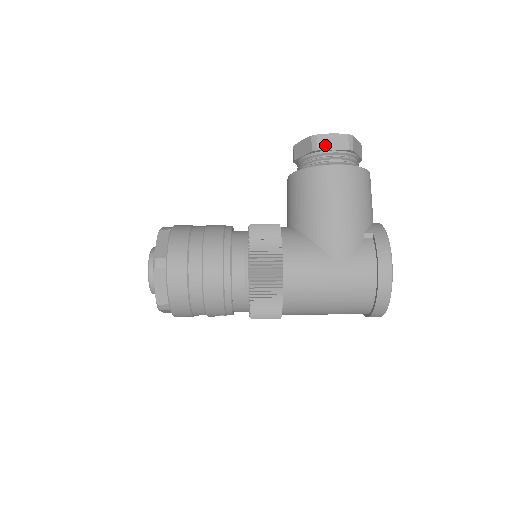
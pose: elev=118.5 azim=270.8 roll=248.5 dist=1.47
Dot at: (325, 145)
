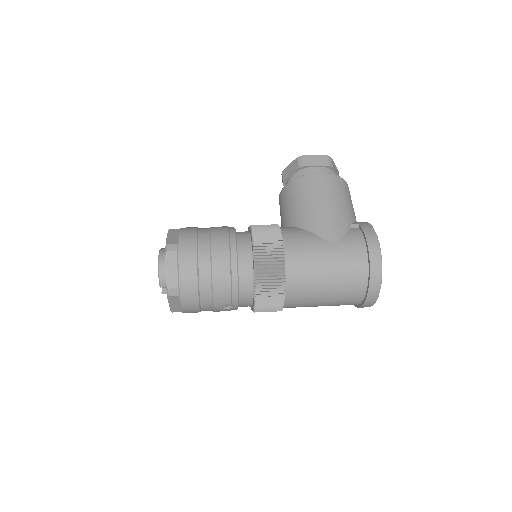
Dot at: (309, 163)
